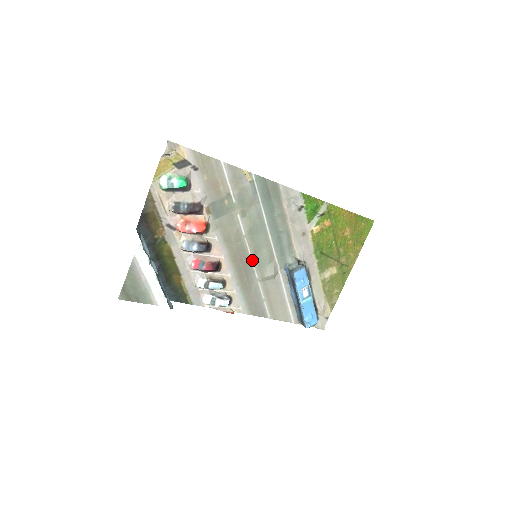
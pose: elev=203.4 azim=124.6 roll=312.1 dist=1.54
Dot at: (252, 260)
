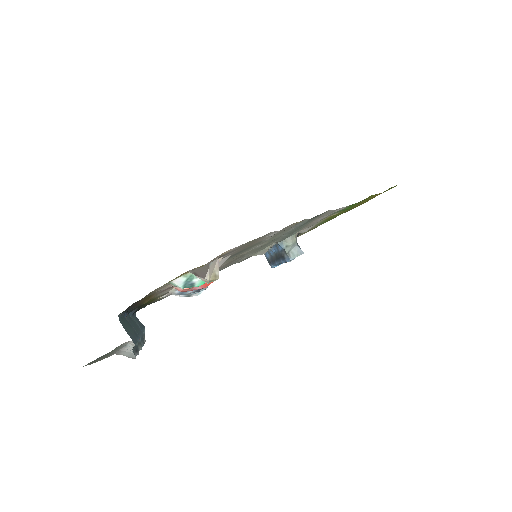
Dot at: occluded
